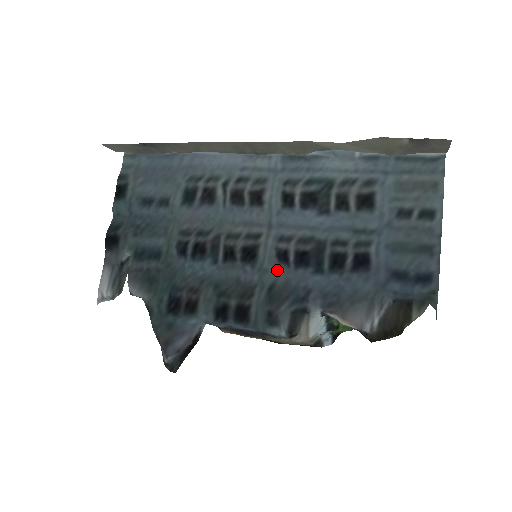
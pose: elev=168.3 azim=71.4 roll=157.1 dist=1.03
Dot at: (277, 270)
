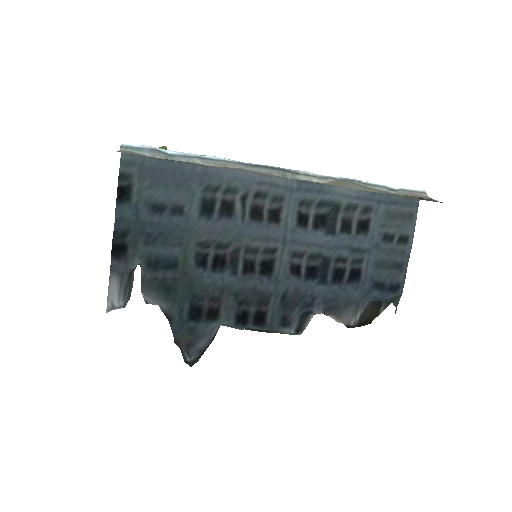
Dot at: (288, 279)
